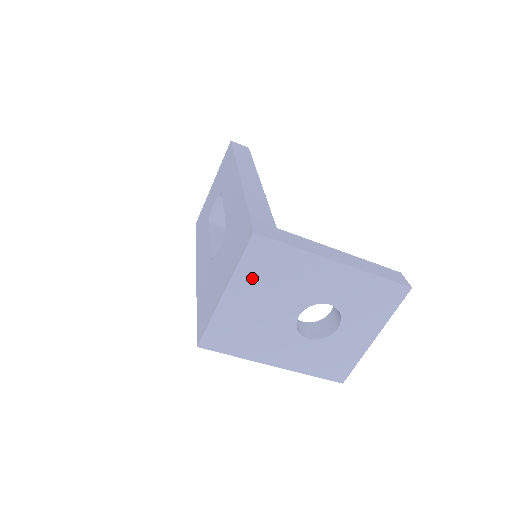
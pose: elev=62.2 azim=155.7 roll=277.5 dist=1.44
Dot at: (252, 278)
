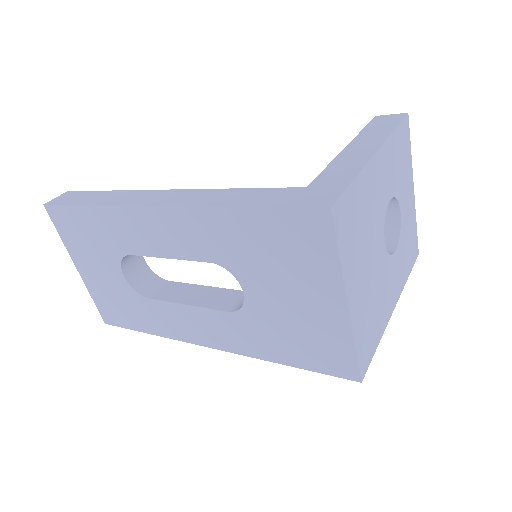
Dot at: (352, 256)
